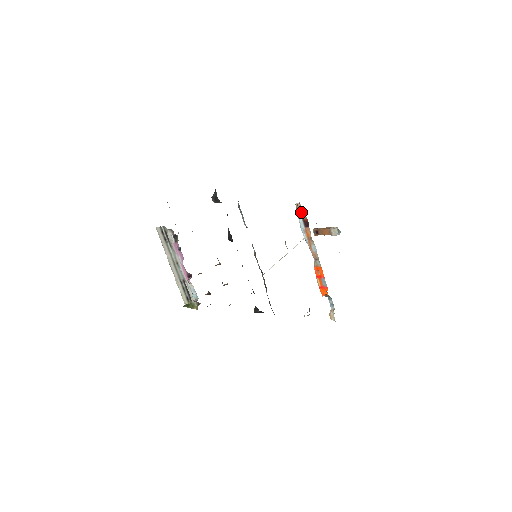
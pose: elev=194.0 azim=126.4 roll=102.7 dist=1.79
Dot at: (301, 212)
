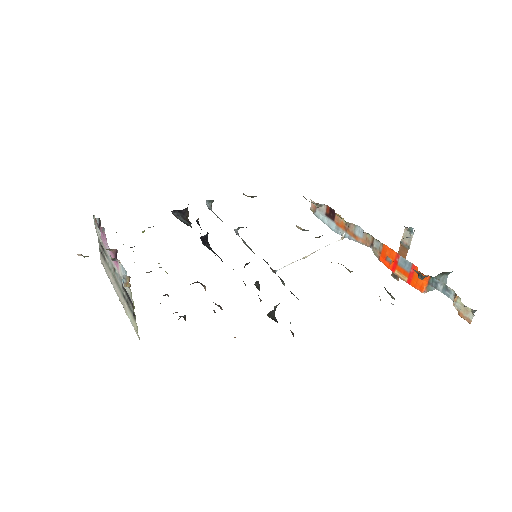
Dot at: (314, 203)
